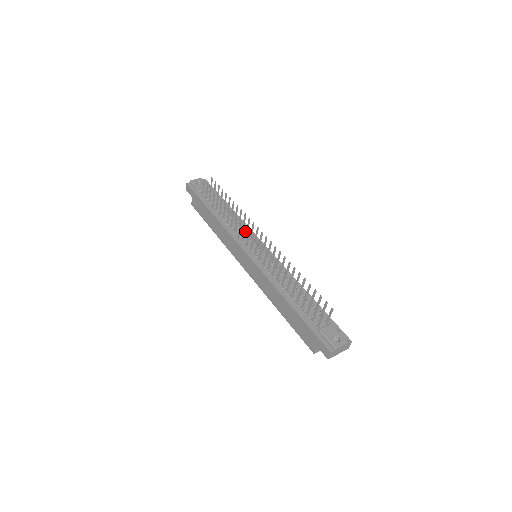
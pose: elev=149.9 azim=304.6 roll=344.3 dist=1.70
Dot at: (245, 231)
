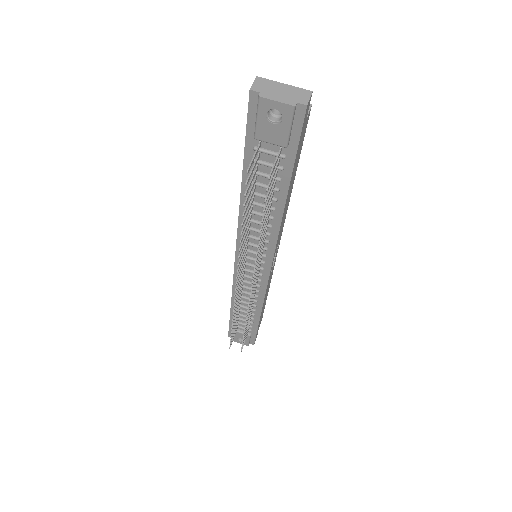
Dot at: (264, 241)
